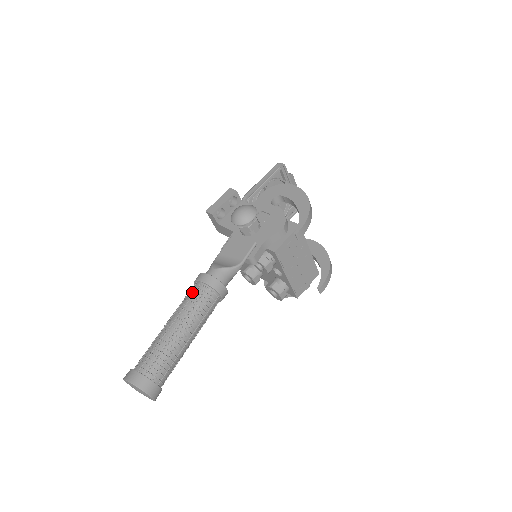
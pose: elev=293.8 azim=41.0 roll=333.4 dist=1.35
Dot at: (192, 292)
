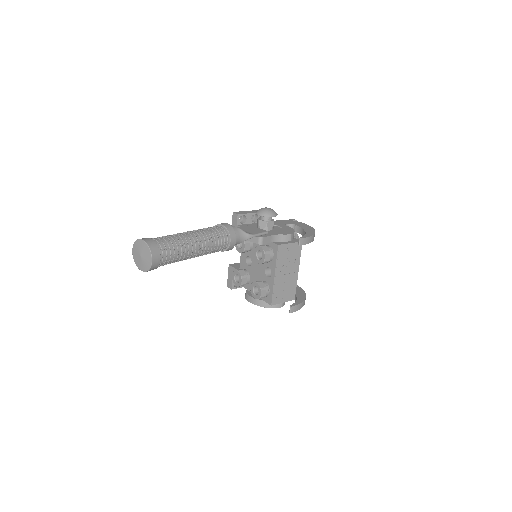
Dot at: (212, 227)
